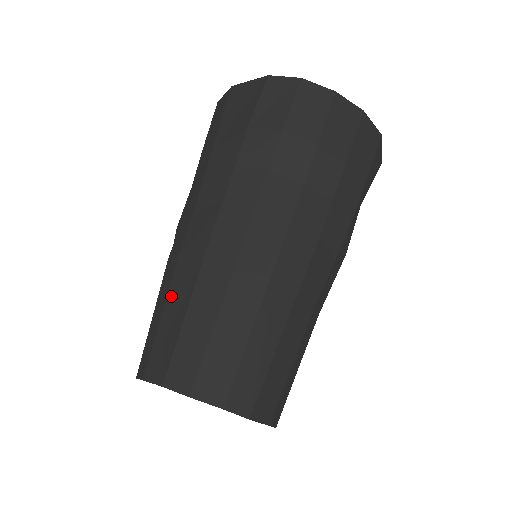
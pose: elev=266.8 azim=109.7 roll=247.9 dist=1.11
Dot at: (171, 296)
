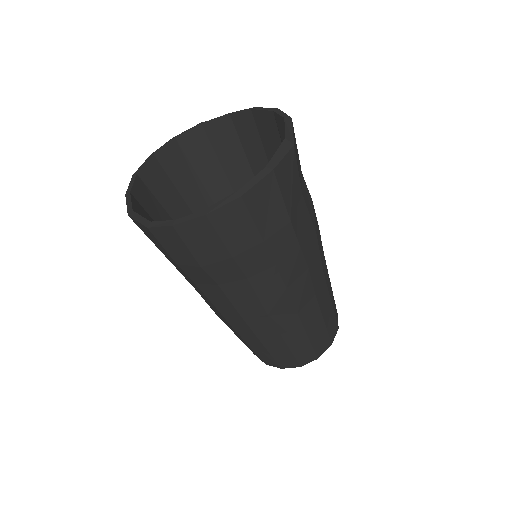
Dot at: occluded
